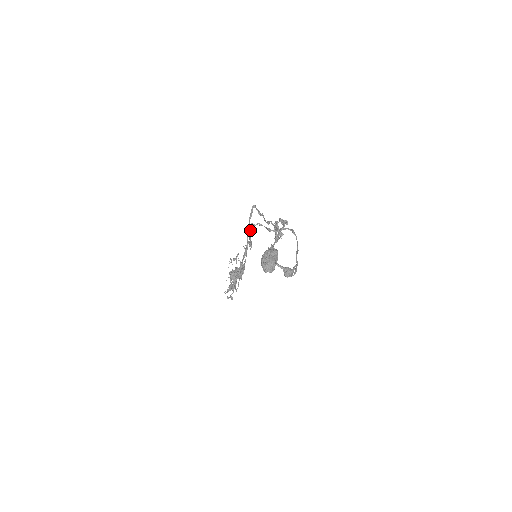
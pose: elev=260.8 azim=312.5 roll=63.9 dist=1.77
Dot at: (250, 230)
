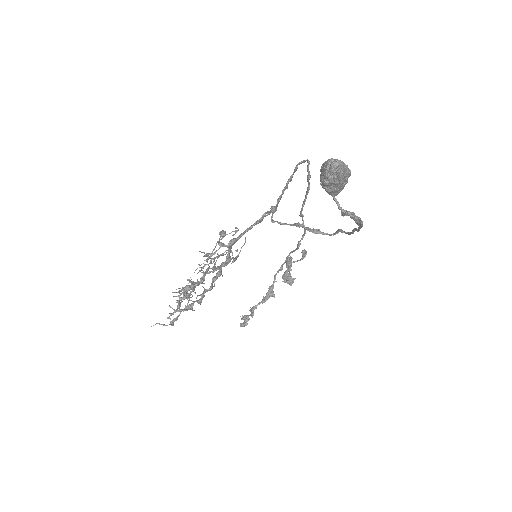
Dot at: (292, 177)
